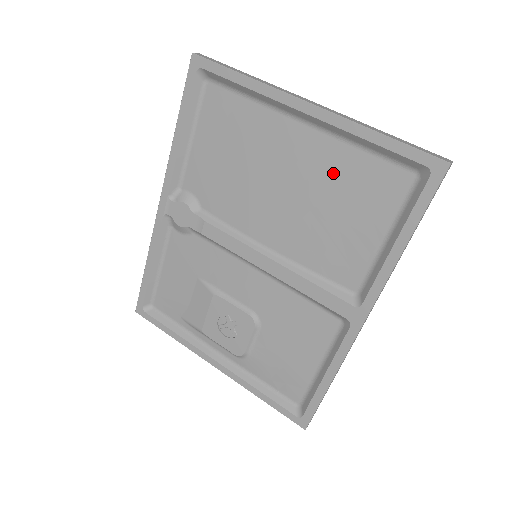
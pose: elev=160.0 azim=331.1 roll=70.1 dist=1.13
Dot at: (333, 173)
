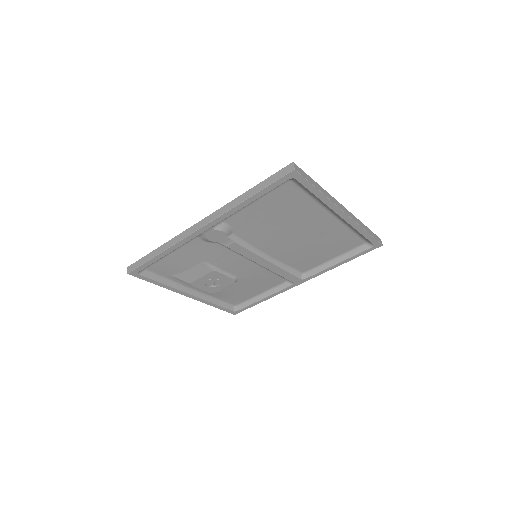
Dot at: (330, 235)
